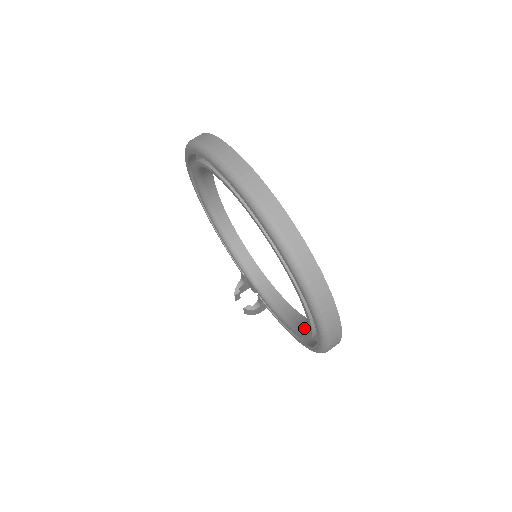
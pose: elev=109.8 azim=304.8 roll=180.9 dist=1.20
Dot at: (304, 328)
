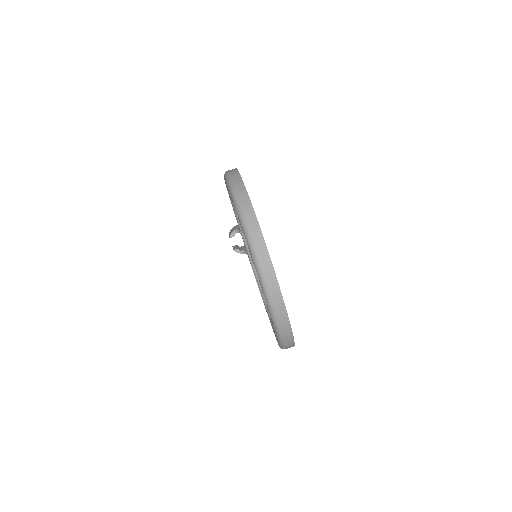
Dot at: occluded
